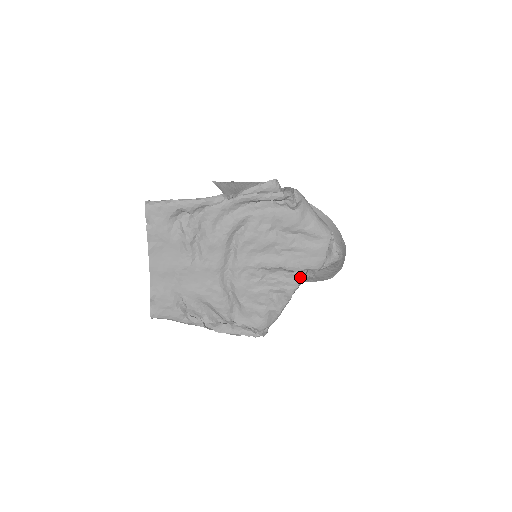
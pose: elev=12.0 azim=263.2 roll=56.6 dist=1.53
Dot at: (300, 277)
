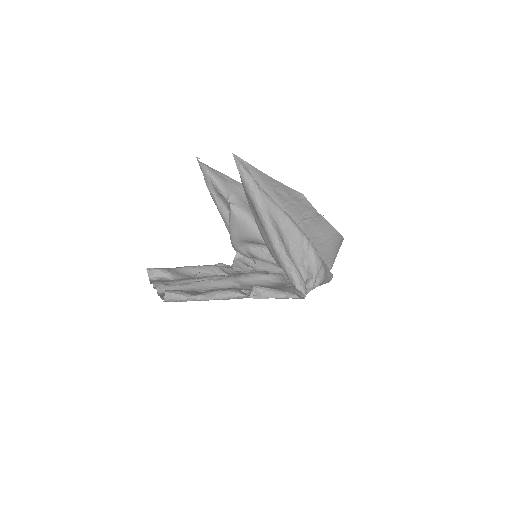
Dot at: occluded
